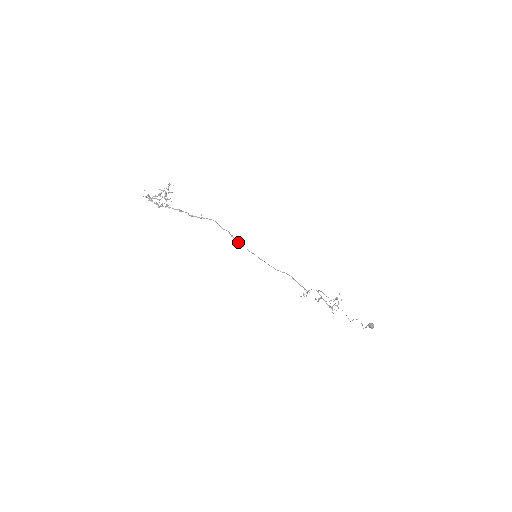
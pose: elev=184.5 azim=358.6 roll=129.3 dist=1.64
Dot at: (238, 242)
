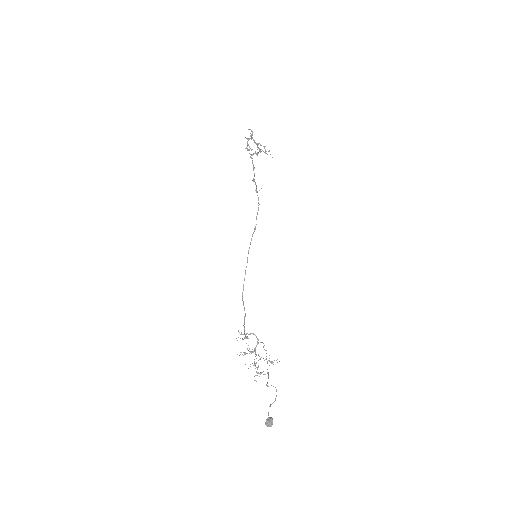
Dot at: occluded
